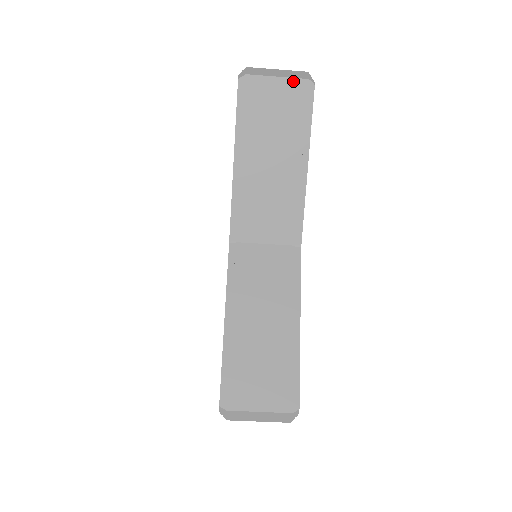
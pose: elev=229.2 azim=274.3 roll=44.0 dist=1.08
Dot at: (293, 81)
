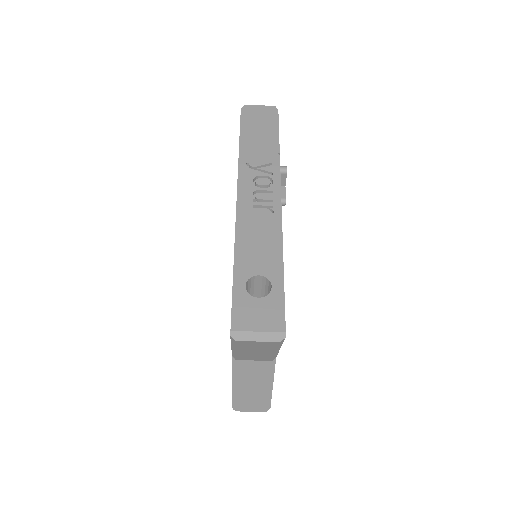
Dot at: (269, 342)
